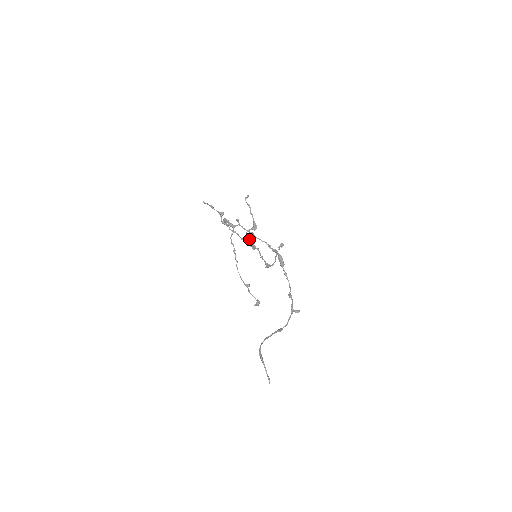
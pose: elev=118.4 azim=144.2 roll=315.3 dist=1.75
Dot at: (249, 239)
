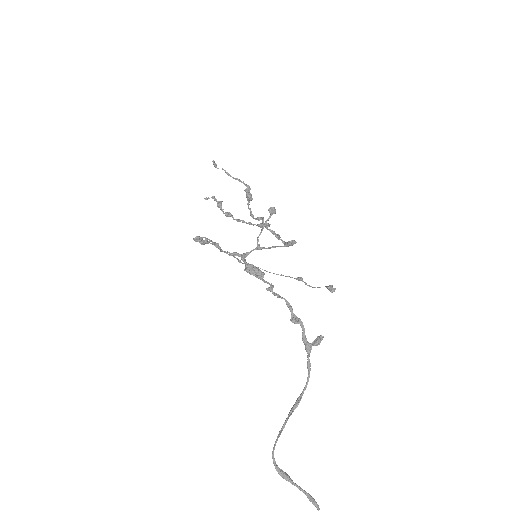
Dot at: occluded
